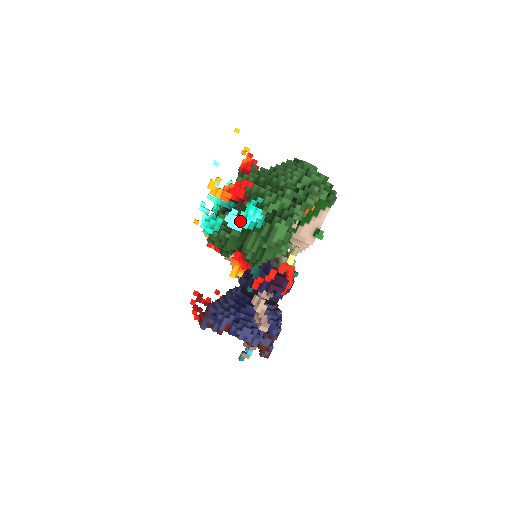
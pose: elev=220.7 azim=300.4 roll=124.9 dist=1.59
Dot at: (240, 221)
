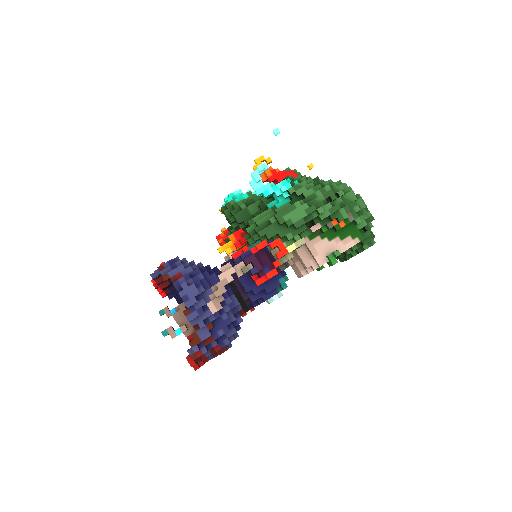
Dot at: (264, 185)
